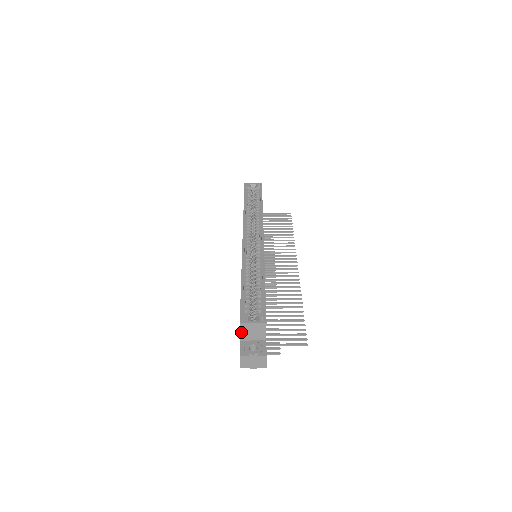
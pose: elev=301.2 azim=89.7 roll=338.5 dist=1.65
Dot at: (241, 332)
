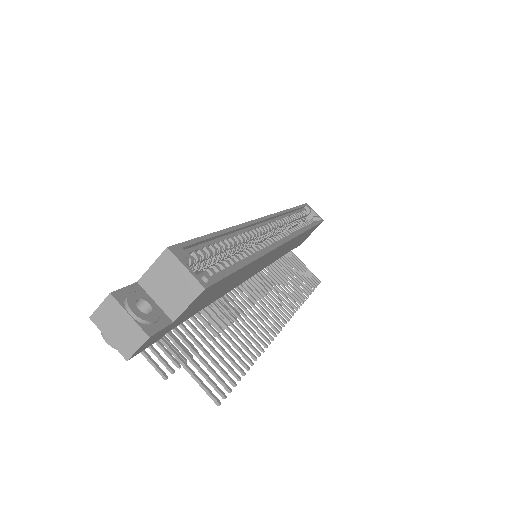
Dot at: (153, 267)
